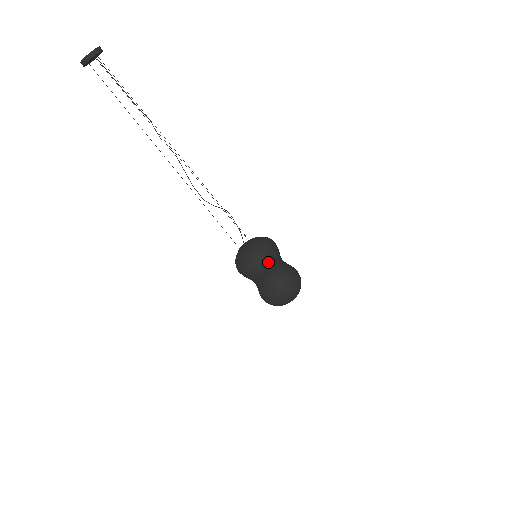
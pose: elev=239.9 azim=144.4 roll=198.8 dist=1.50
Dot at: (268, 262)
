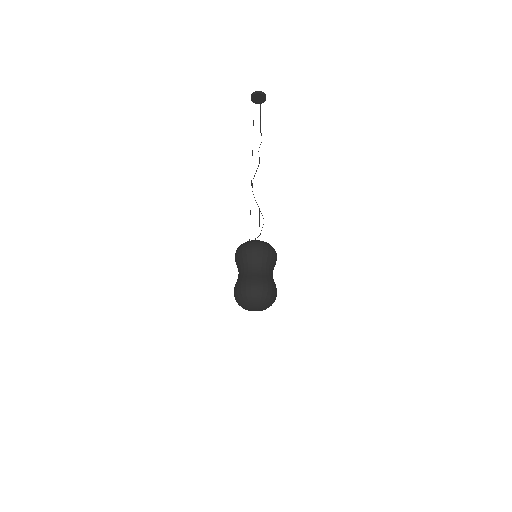
Dot at: (256, 250)
